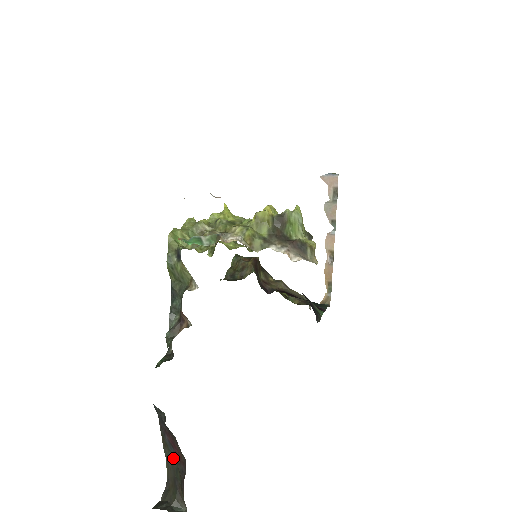
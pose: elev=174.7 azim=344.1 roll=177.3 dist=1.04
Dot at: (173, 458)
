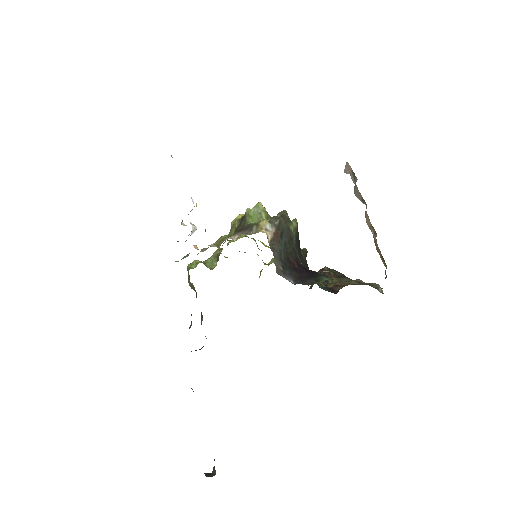
Dot at: occluded
